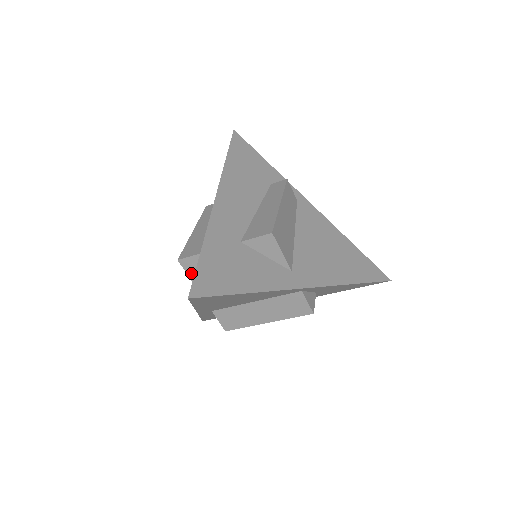
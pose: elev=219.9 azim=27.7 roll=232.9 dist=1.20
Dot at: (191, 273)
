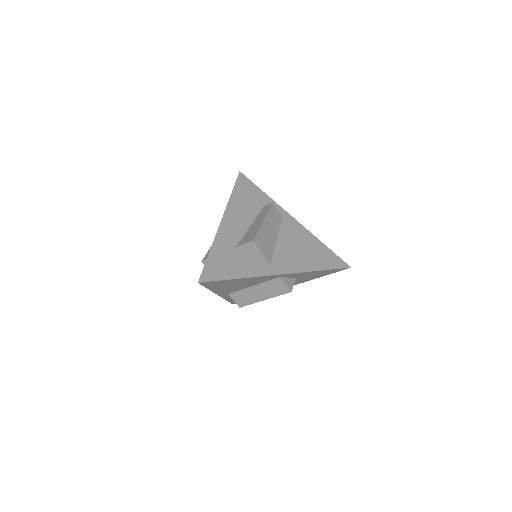
Dot at: occluded
